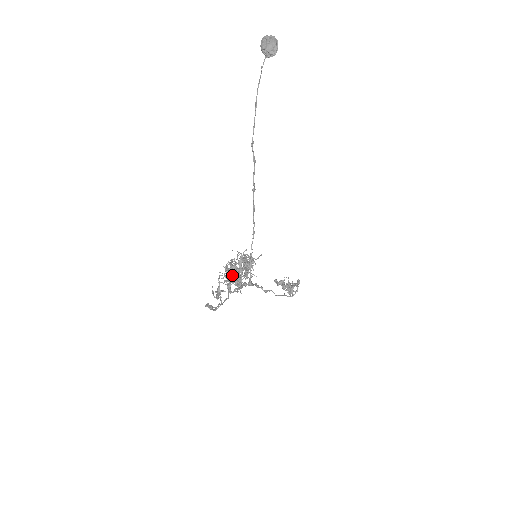
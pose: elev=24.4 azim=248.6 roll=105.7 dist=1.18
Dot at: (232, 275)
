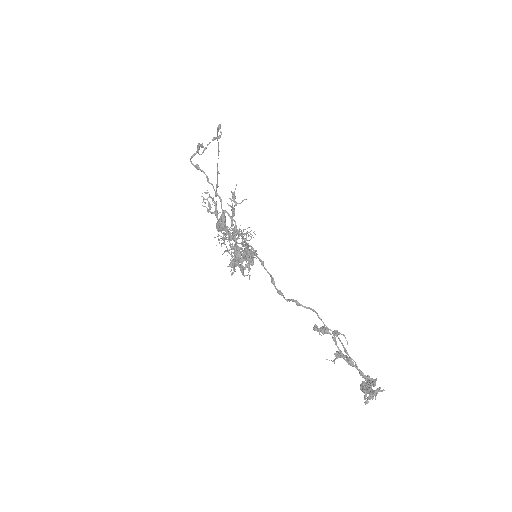
Dot at: occluded
